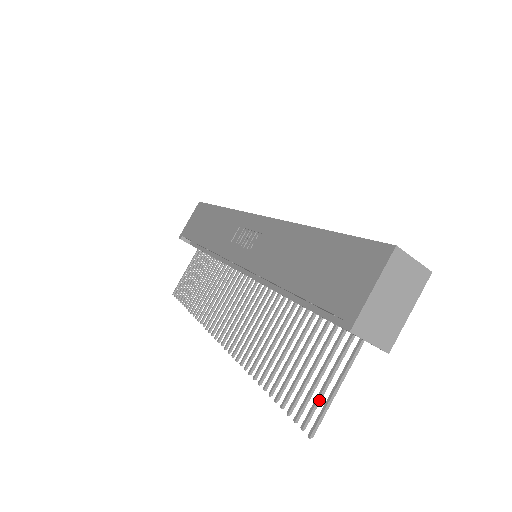
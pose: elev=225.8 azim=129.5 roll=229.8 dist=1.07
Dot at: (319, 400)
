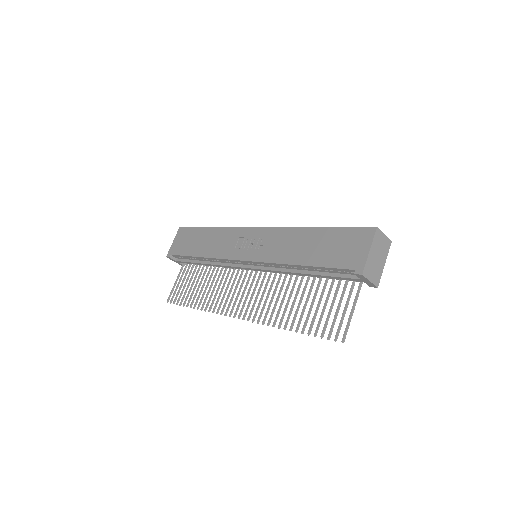
Dot at: (342, 322)
